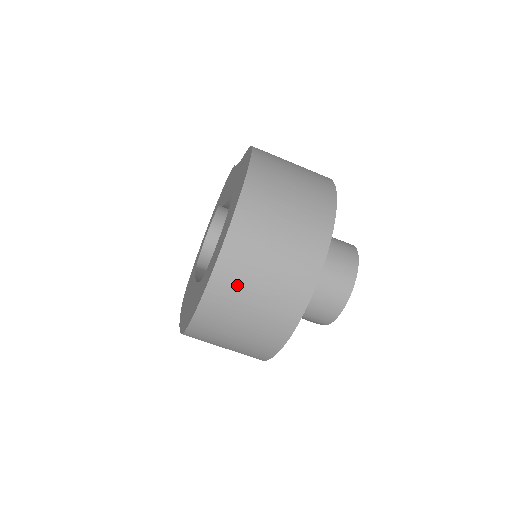
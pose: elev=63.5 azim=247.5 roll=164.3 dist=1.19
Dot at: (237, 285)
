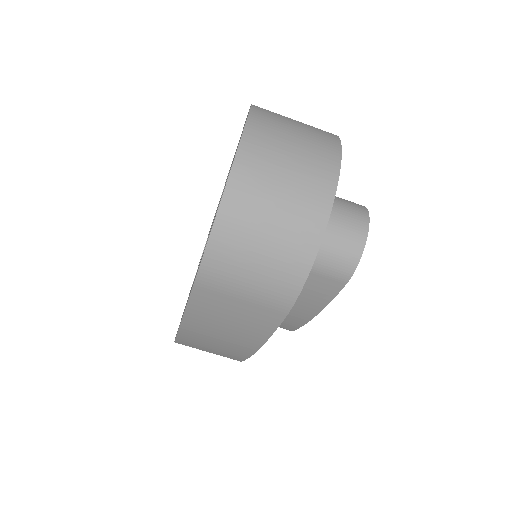
Dot at: (259, 178)
